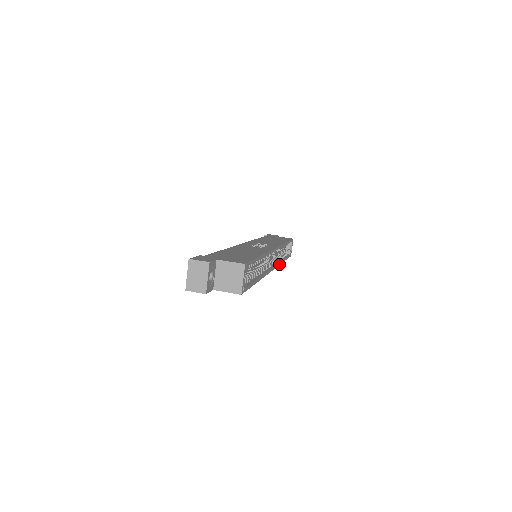
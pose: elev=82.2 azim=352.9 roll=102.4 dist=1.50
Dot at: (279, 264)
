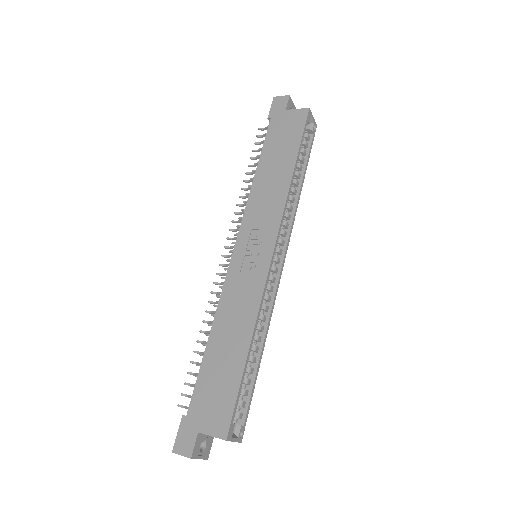
Dot at: (293, 220)
